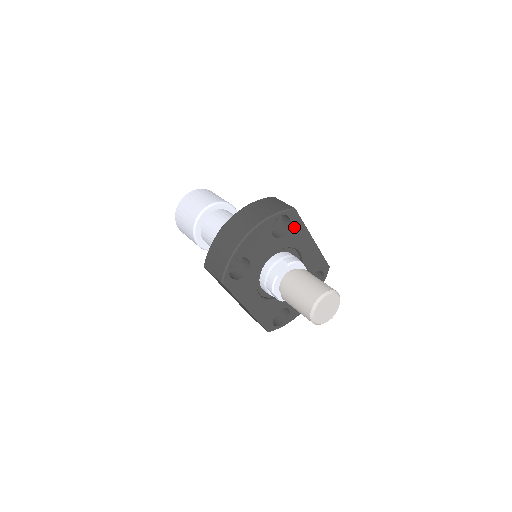
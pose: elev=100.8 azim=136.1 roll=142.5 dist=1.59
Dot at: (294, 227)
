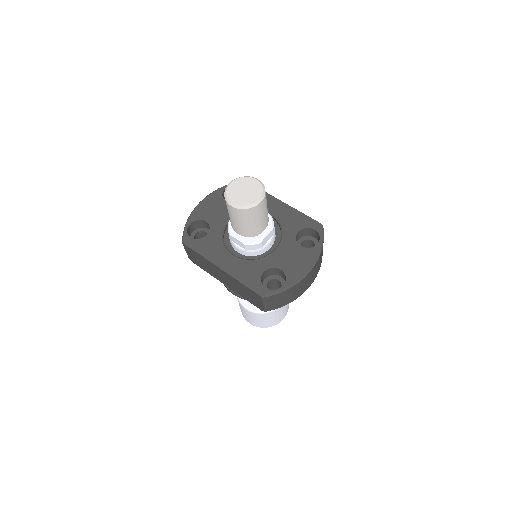
Dot at: occluded
